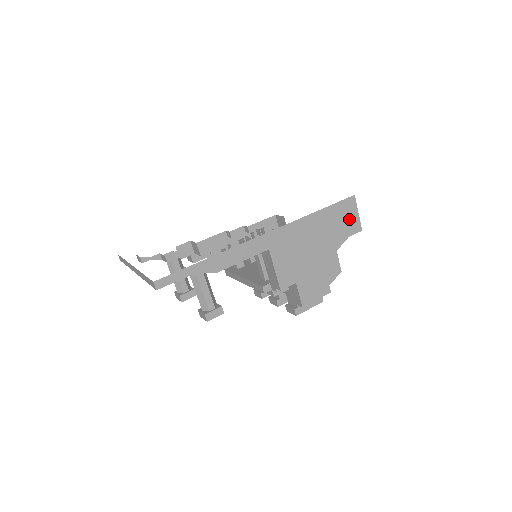
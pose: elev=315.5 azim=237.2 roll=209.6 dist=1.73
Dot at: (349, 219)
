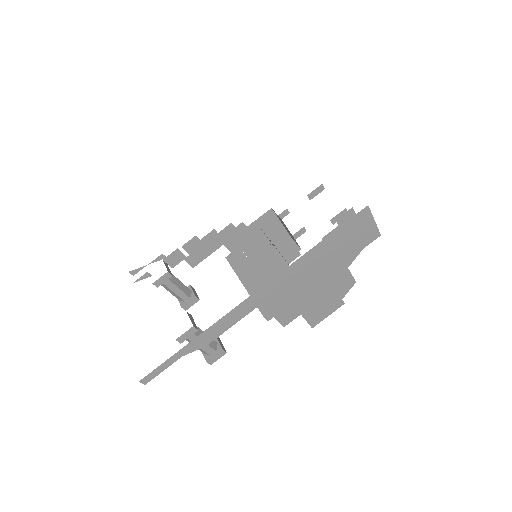
Dot at: (362, 232)
